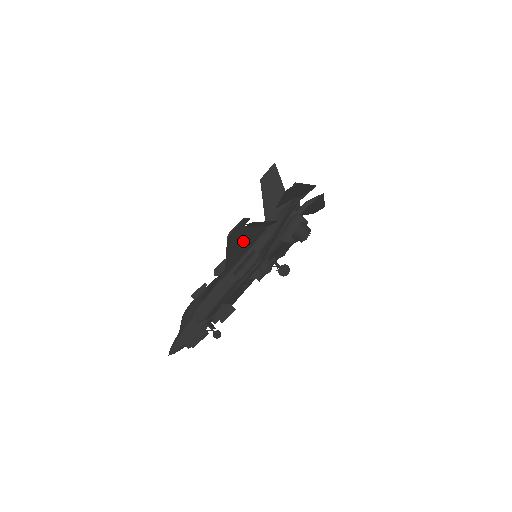
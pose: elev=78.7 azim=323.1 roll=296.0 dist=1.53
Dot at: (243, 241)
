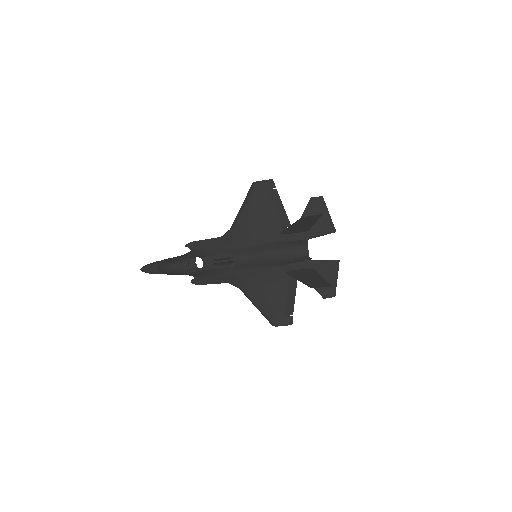
Dot at: (271, 299)
